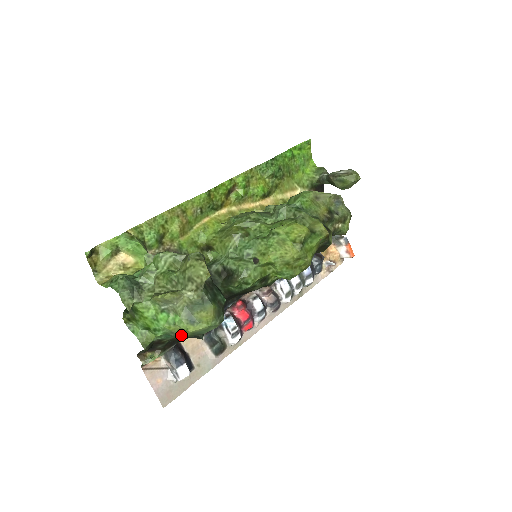
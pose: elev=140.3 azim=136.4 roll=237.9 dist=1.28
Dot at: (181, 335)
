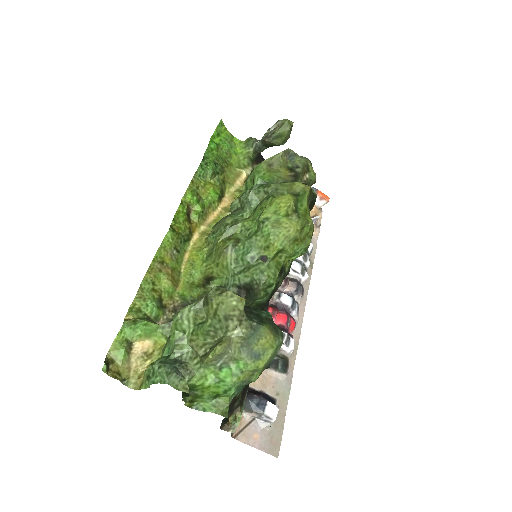
Dot at: (254, 377)
